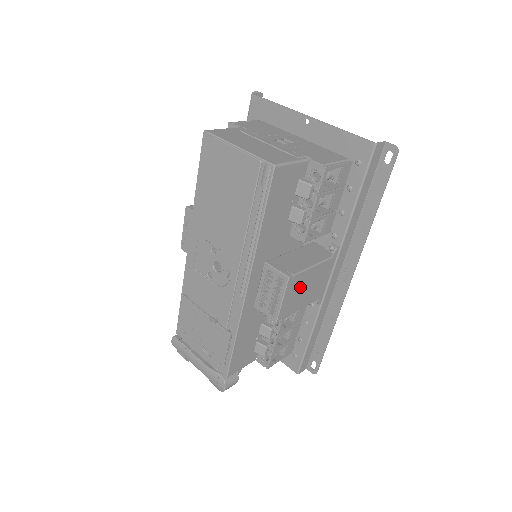
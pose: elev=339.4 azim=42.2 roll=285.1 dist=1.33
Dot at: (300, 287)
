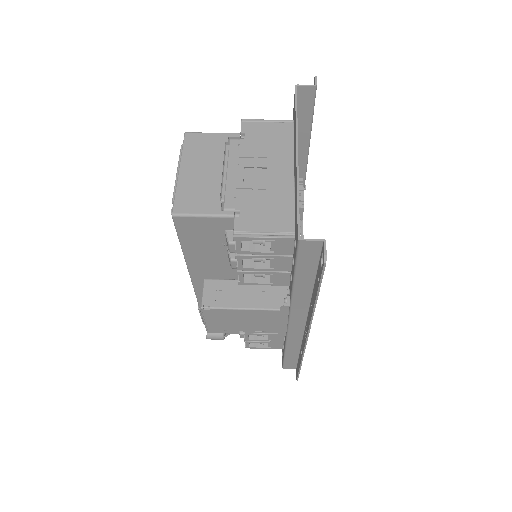
Dot at: (230, 317)
